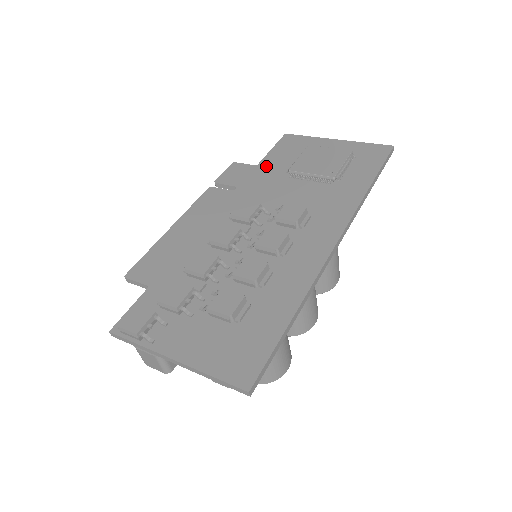
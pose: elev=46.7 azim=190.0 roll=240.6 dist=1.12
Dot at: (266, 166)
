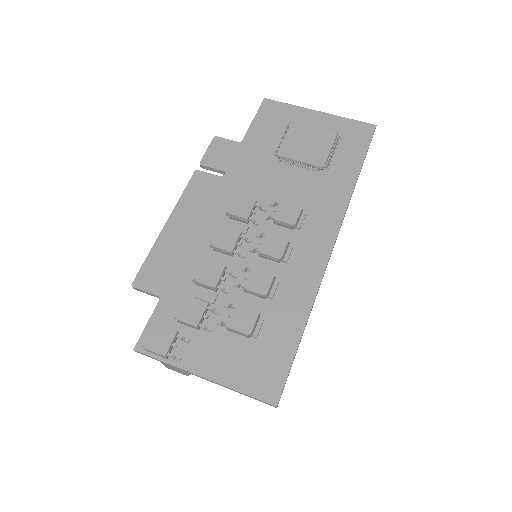
Dot at: (251, 144)
